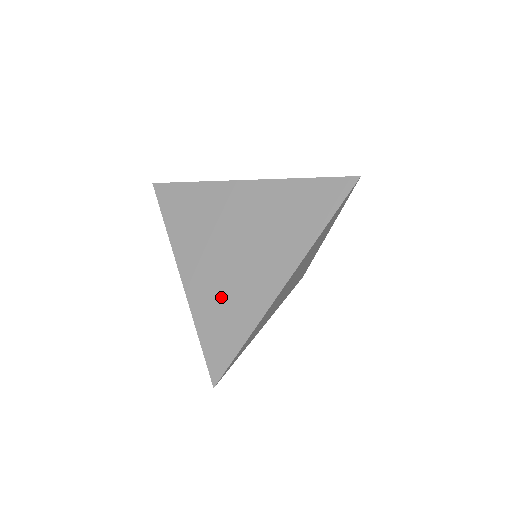
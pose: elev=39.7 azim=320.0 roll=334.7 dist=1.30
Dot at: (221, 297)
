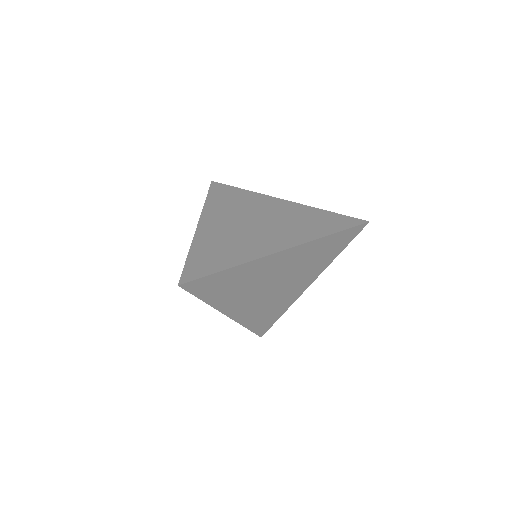
Dot at: (224, 242)
